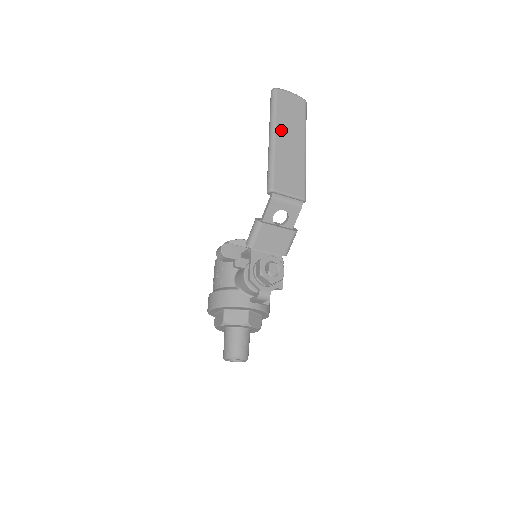
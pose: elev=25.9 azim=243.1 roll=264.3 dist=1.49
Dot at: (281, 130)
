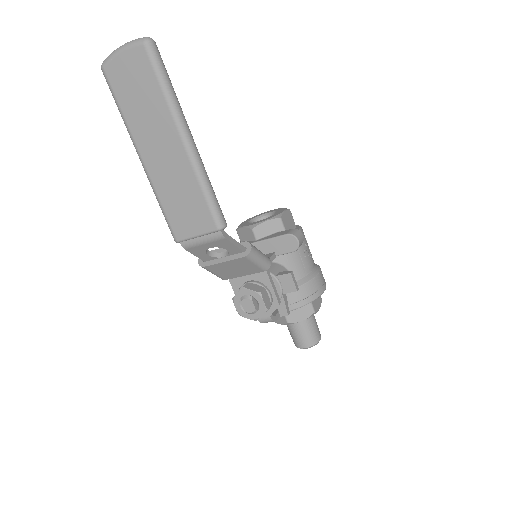
Dot at: (142, 140)
